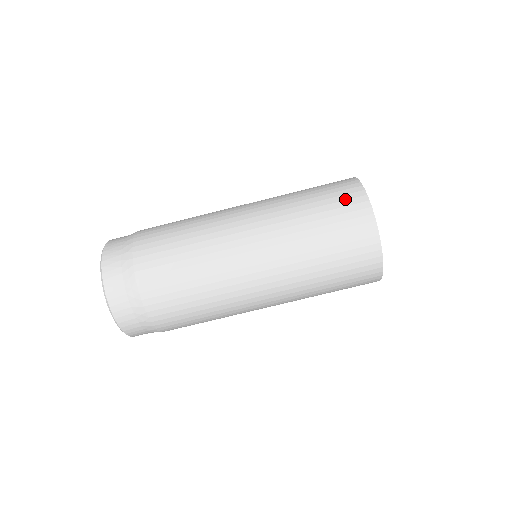
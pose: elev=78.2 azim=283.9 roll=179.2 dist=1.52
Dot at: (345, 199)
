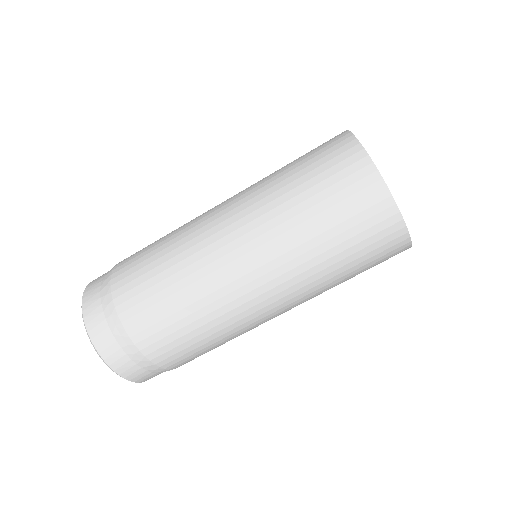
Dot at: (351, 183)
